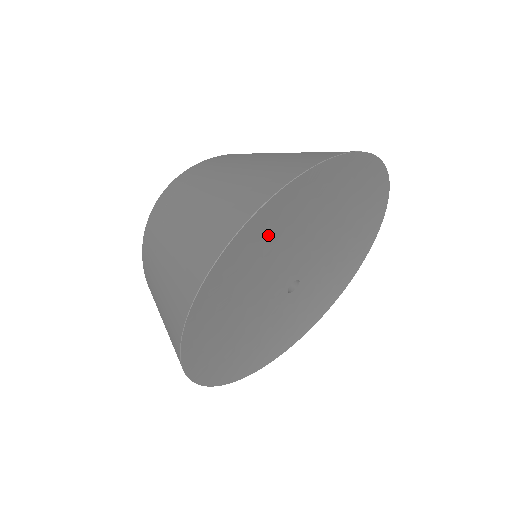
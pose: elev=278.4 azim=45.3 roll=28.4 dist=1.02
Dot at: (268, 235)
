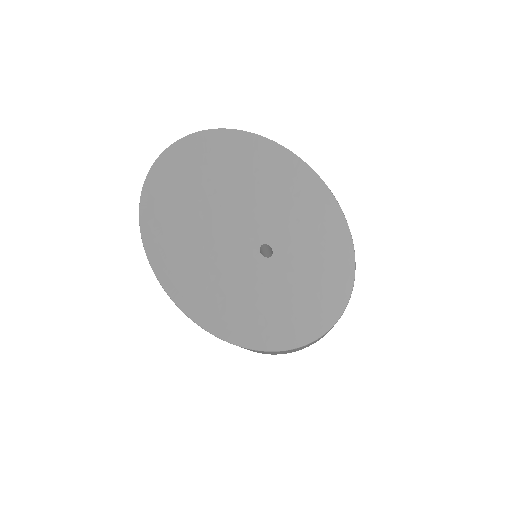
Dot at: (181, 191)
